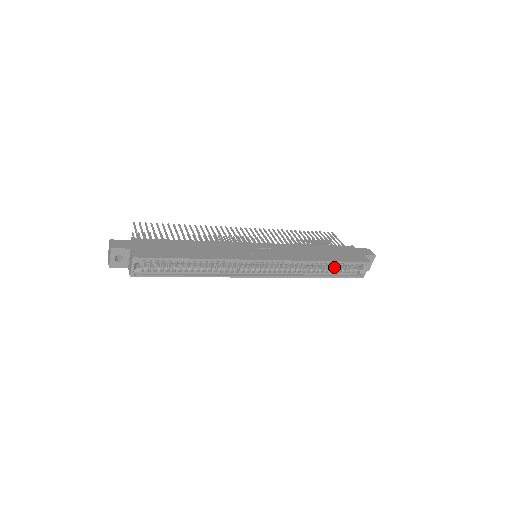
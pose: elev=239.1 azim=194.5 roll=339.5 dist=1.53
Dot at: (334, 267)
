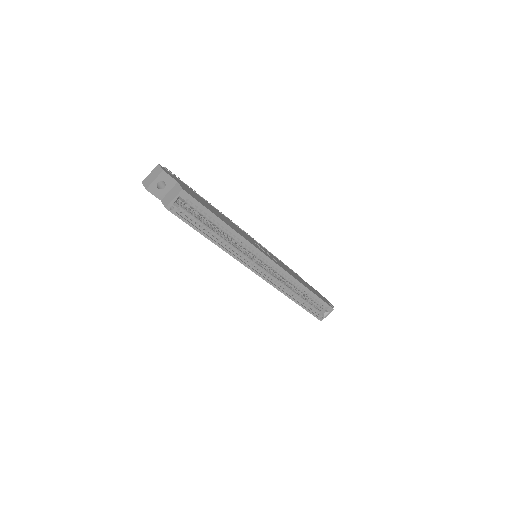
Dot at: (307, 299)
